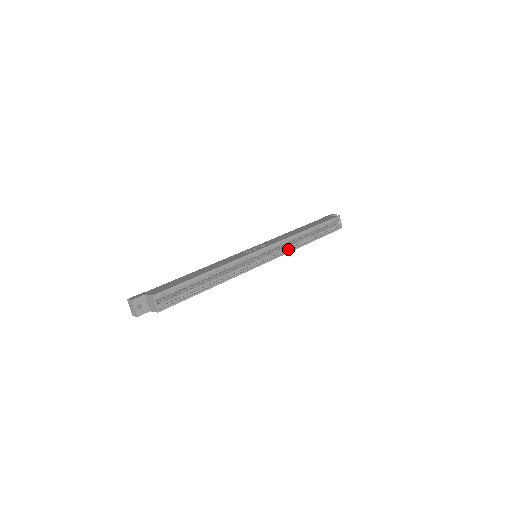
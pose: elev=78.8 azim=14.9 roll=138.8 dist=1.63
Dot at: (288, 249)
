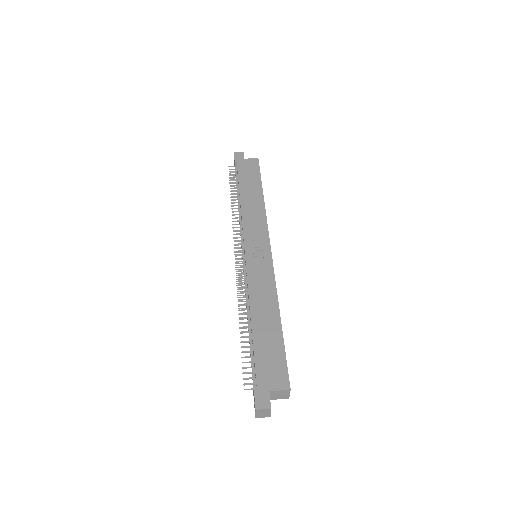
Dot at: occluded
